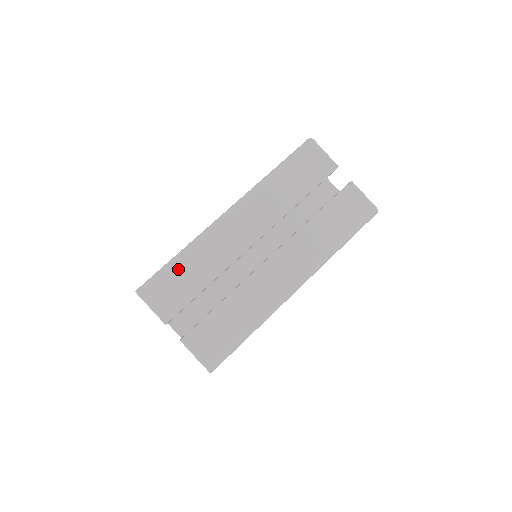
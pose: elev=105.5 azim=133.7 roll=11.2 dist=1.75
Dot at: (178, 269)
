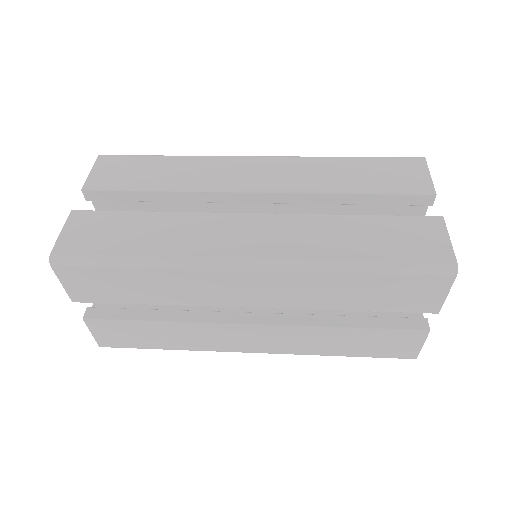
Dot at: (154, 162)
